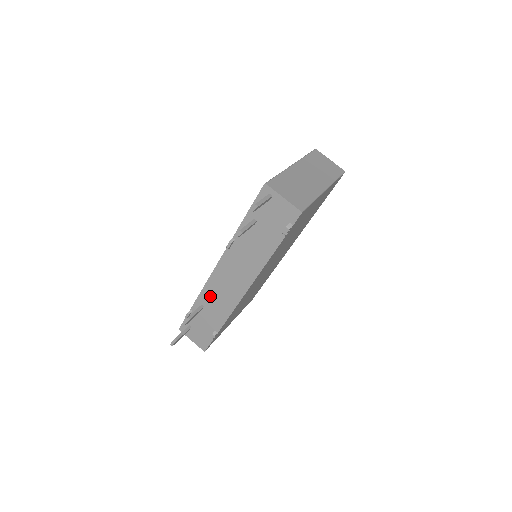
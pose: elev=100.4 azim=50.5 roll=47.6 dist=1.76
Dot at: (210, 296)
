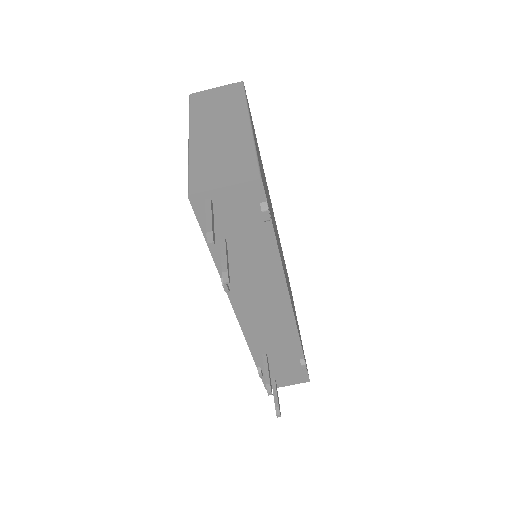
Dot at: (261, 342)
